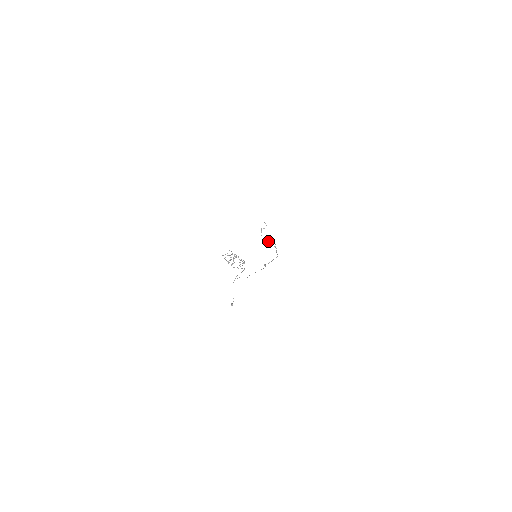
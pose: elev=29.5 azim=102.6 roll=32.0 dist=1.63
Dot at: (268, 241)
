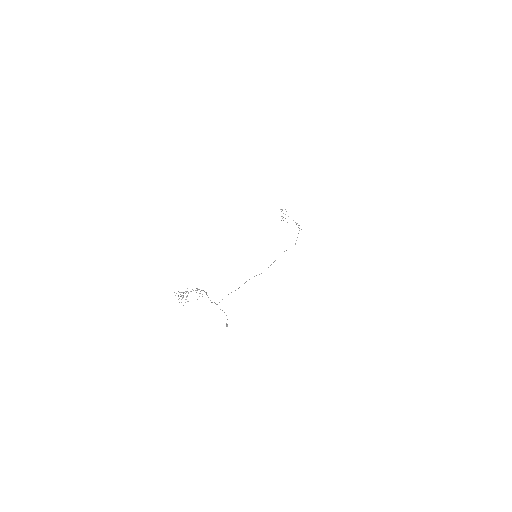
Dot at: occluded
